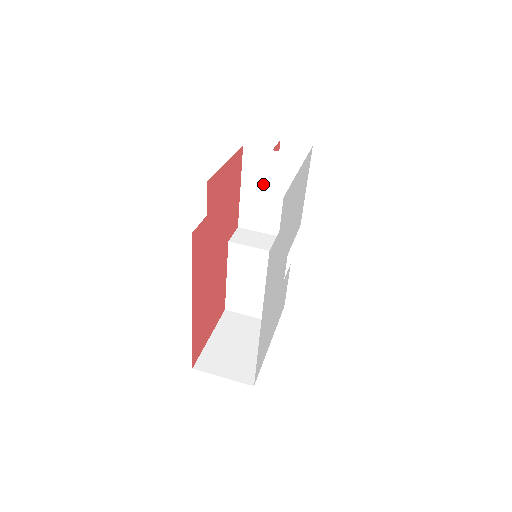
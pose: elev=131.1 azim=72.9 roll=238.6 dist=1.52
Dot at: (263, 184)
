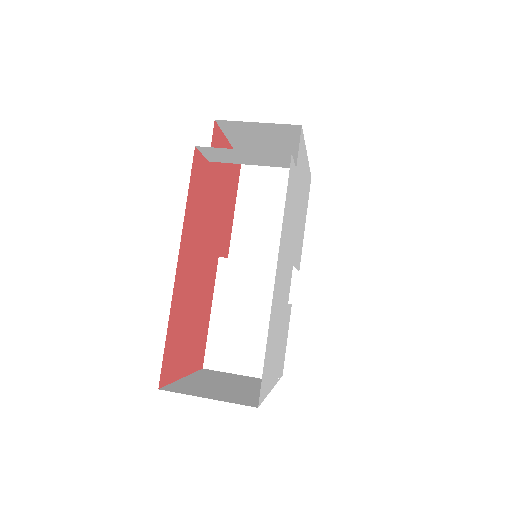
Dot at: (261, 202)
